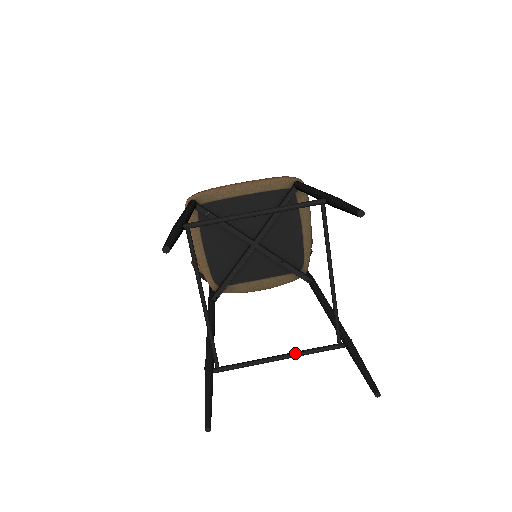
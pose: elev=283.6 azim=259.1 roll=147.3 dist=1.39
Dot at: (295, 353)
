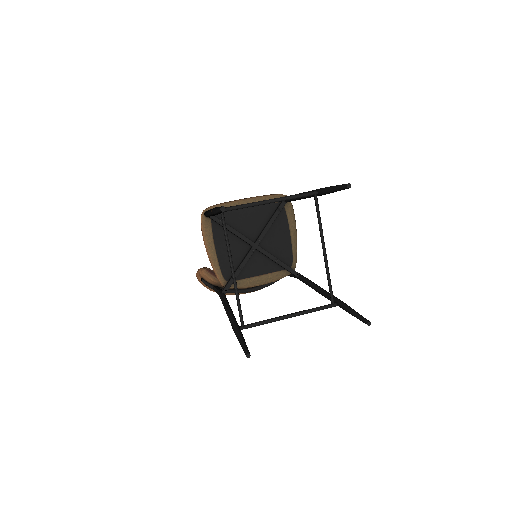
Dot at: (301, 311)
